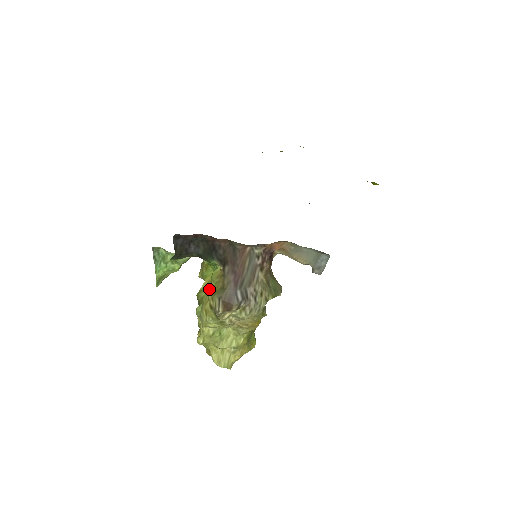
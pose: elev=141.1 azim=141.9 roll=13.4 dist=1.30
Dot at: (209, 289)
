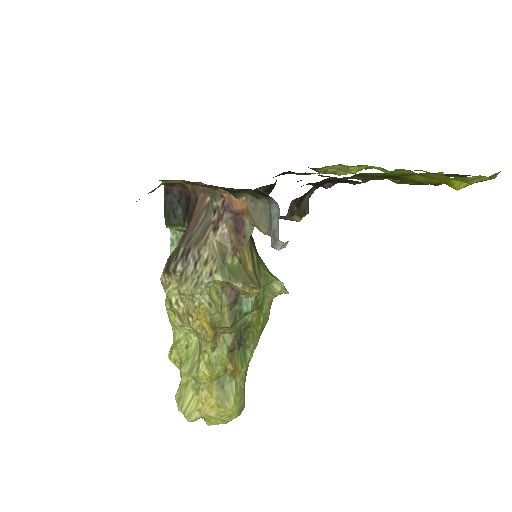
Dot at: occluded
